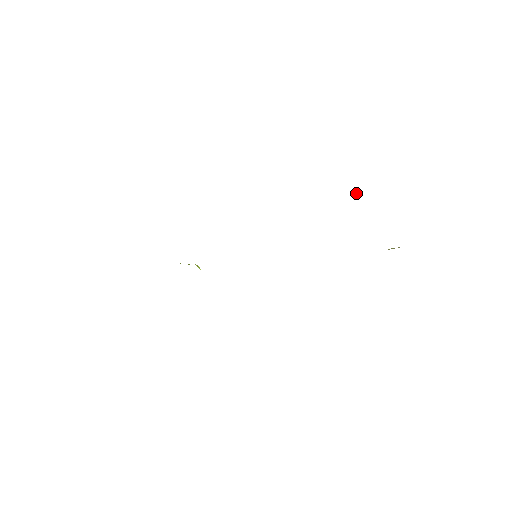
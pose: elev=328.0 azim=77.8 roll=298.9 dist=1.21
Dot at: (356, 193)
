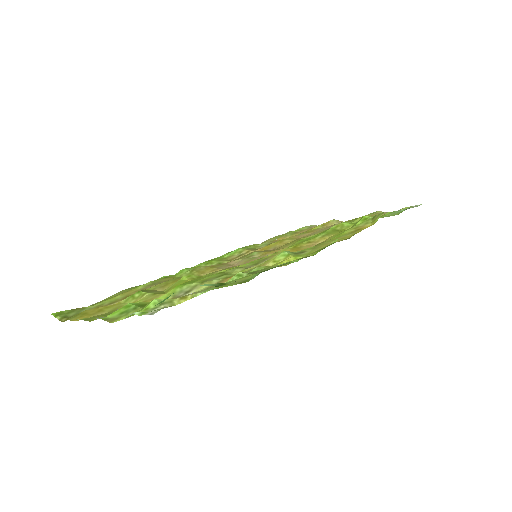
Dot at: (378, 214)
